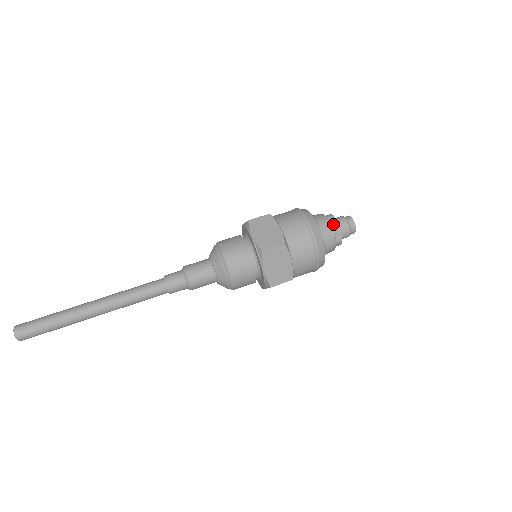
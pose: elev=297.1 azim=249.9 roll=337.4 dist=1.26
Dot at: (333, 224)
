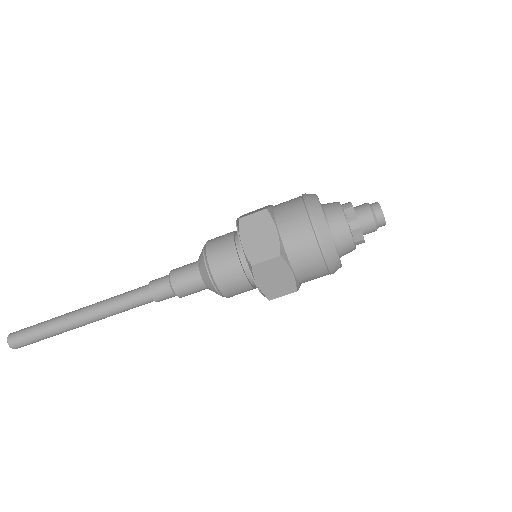
Dot at: (350, 220)
